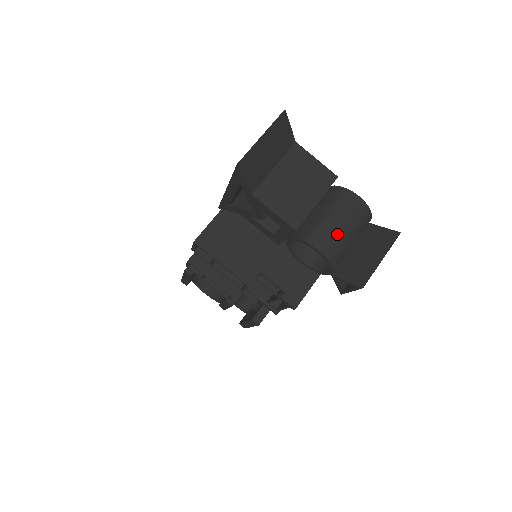
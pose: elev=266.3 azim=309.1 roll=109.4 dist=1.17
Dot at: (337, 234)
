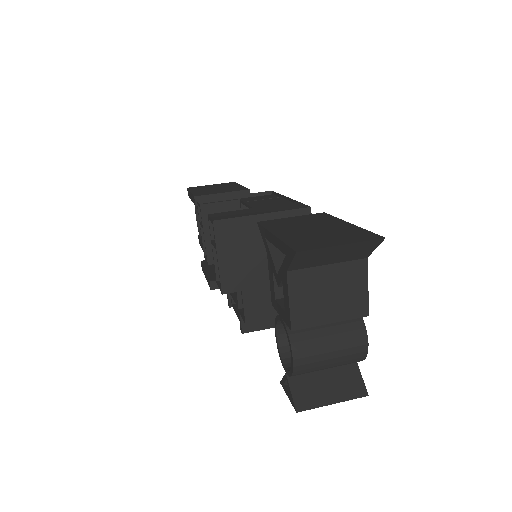
Dot at: (320, 358)
